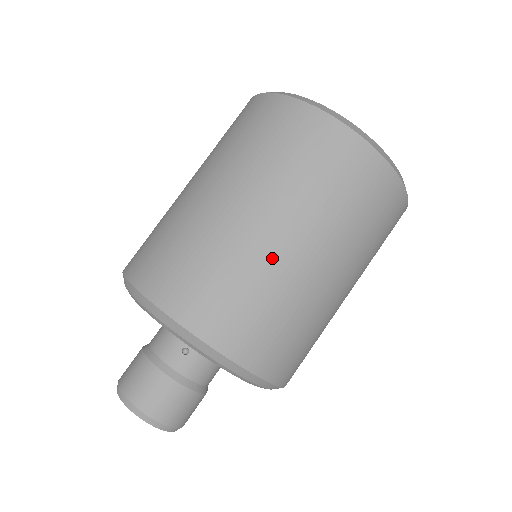
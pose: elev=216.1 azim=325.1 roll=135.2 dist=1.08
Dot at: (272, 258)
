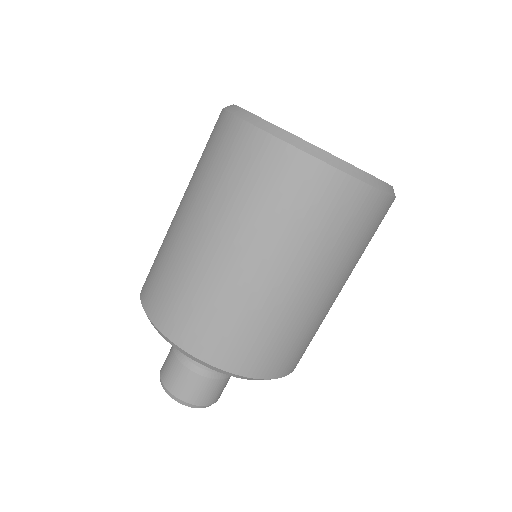
Dot at: (259, 293)
